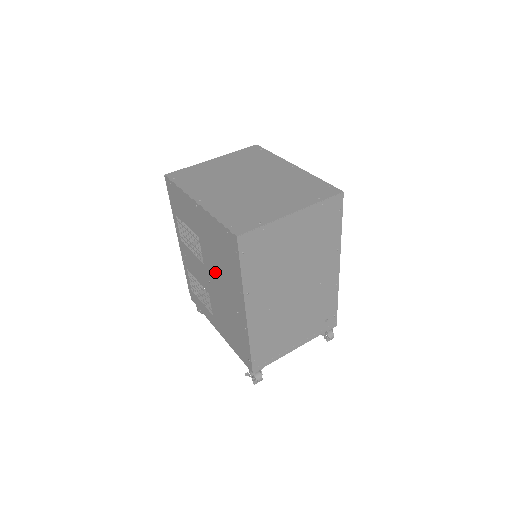
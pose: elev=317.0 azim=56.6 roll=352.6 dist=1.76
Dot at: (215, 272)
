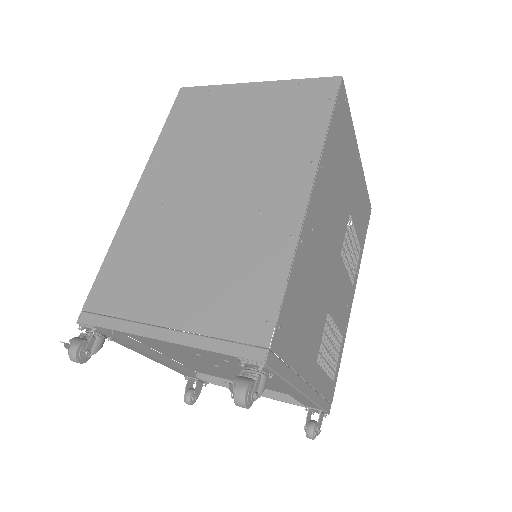
Dot at: occluded
